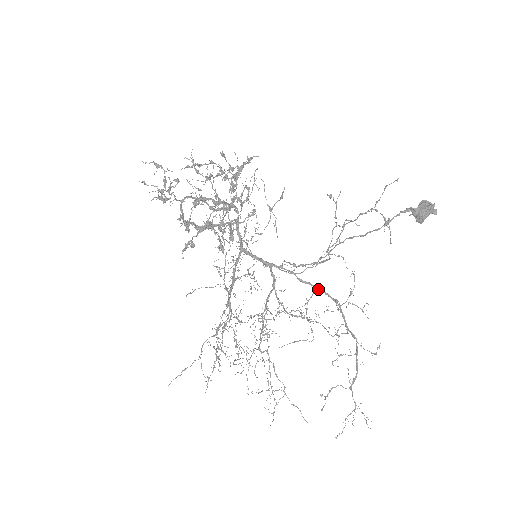
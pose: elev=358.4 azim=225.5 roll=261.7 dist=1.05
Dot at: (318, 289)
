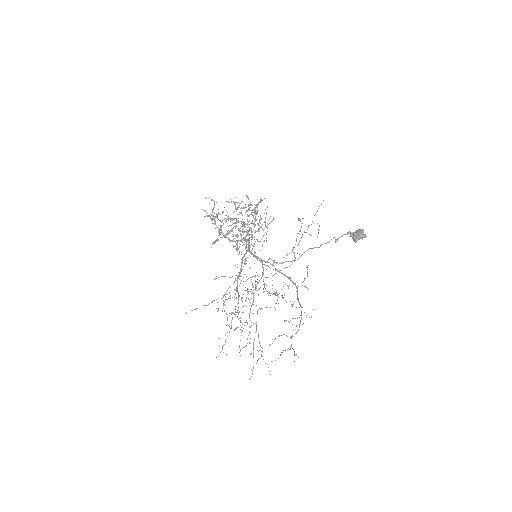
Dot at: occluded
